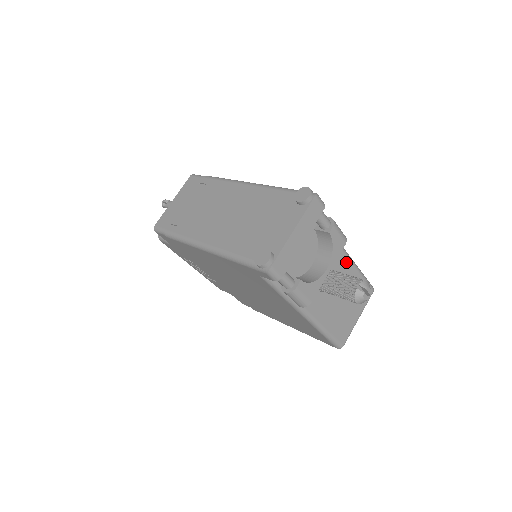
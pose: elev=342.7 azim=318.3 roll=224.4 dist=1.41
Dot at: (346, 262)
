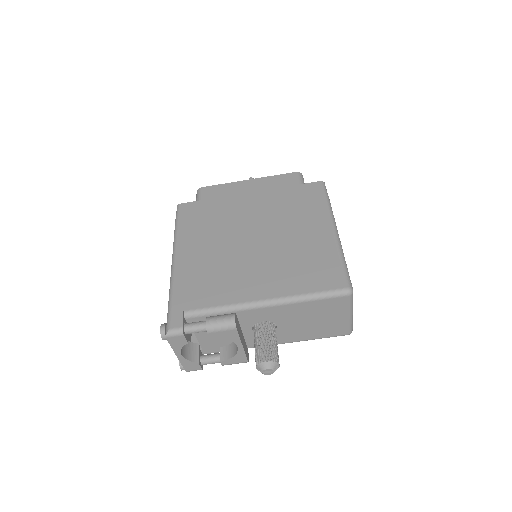
Dot at: (276, 309)
